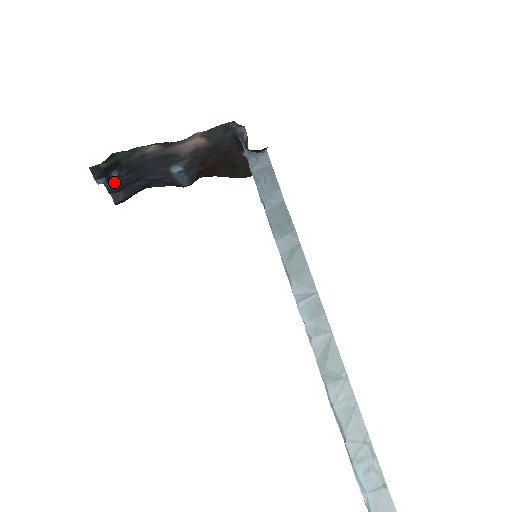
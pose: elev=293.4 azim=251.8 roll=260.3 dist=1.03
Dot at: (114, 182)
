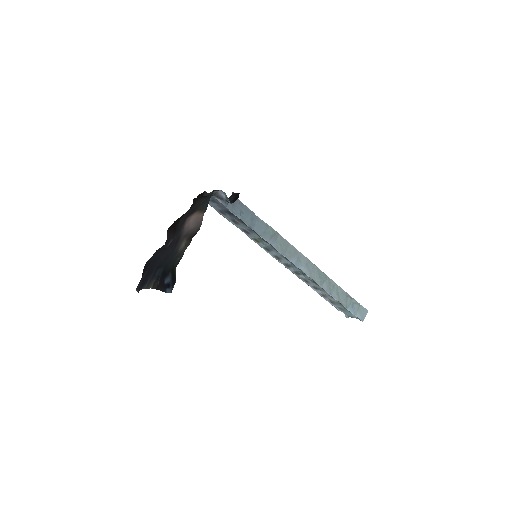
Dot at: (148, 281)
